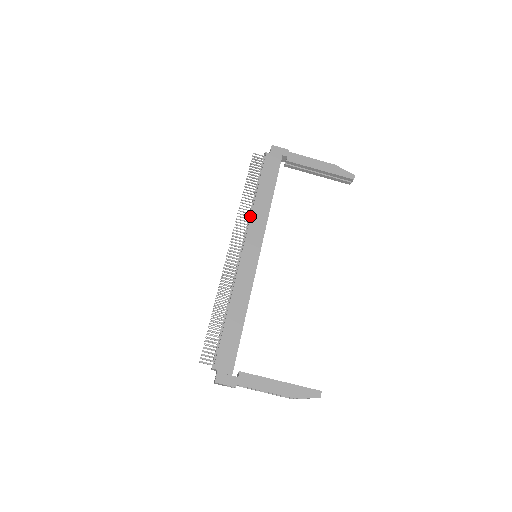
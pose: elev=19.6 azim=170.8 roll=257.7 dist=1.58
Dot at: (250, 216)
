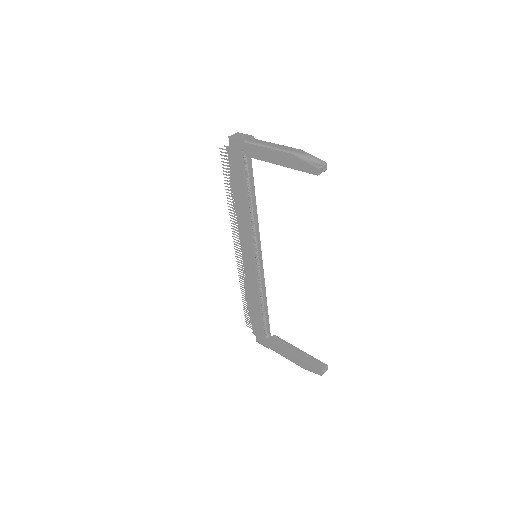
Dot at: (238, 221)
